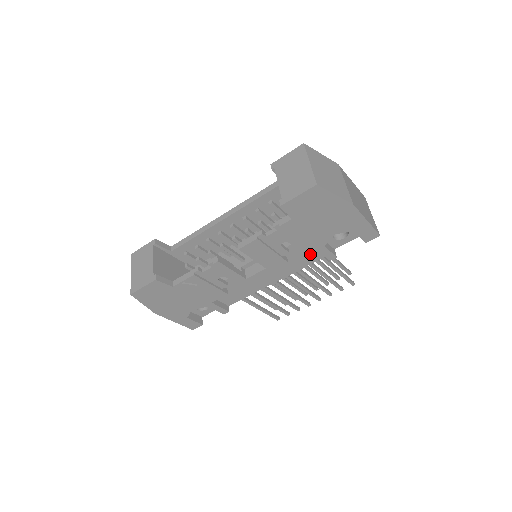
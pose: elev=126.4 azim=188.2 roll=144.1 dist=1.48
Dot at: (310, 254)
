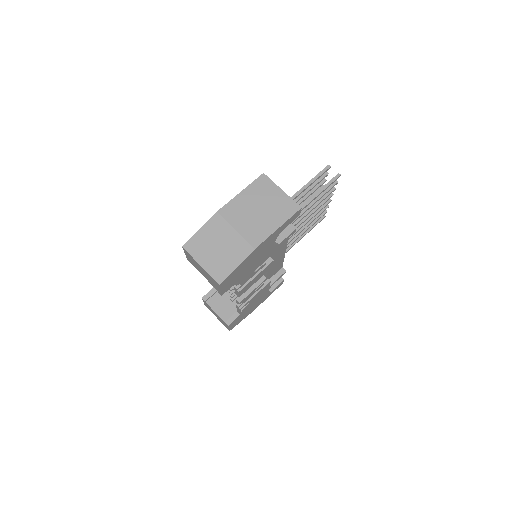
Dot at: occluded
